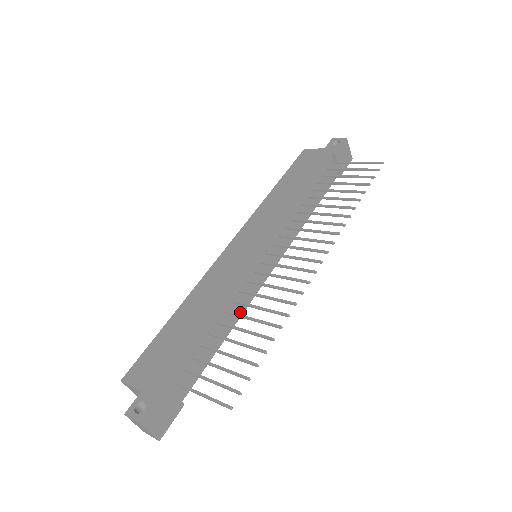
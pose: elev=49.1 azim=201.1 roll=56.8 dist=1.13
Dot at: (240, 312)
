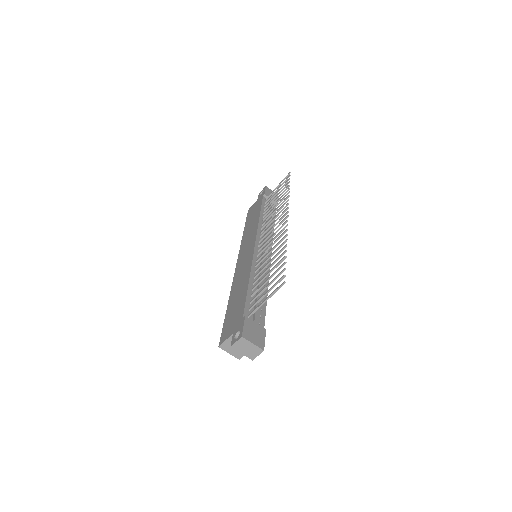
Dot at: (266, 279)
